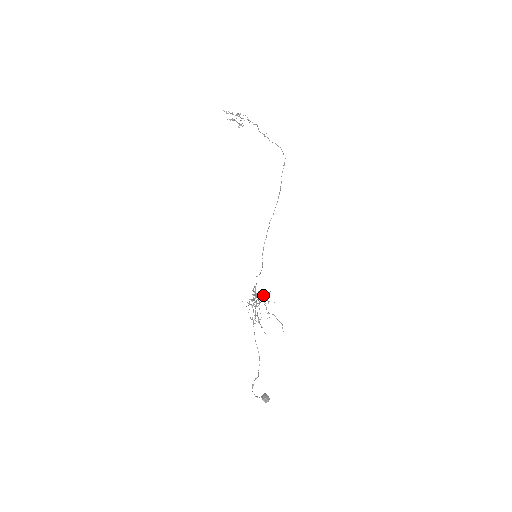
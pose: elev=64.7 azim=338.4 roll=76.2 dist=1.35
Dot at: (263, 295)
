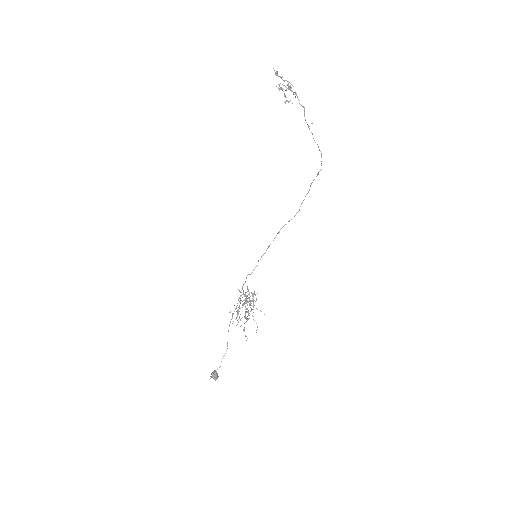
Dot at: (253, 301)
